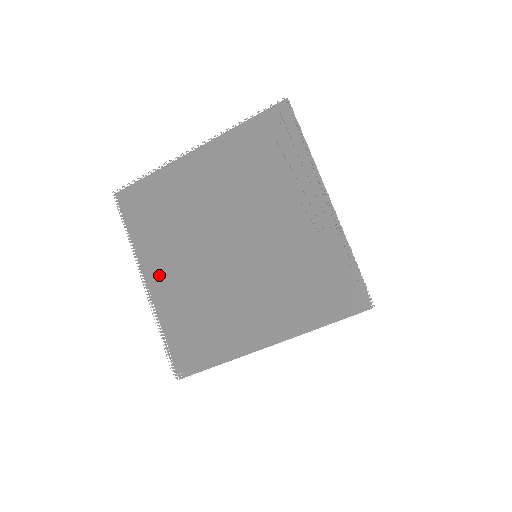
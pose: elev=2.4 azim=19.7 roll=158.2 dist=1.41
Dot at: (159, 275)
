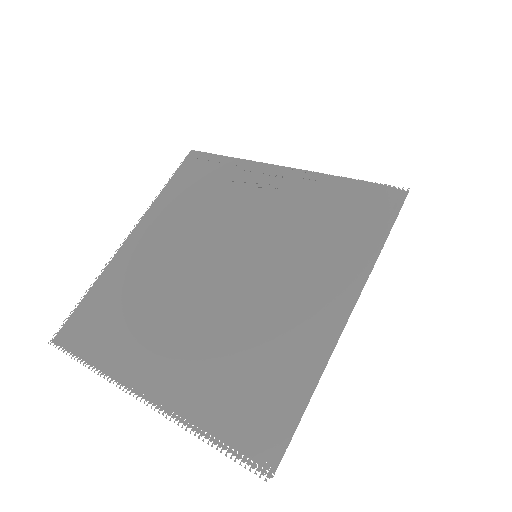
Dot at: (154, 372)
